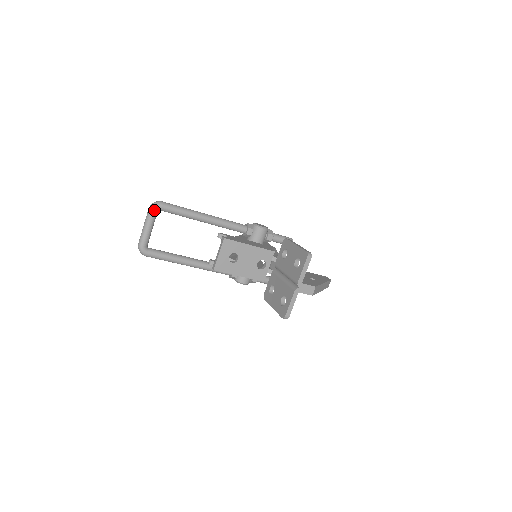
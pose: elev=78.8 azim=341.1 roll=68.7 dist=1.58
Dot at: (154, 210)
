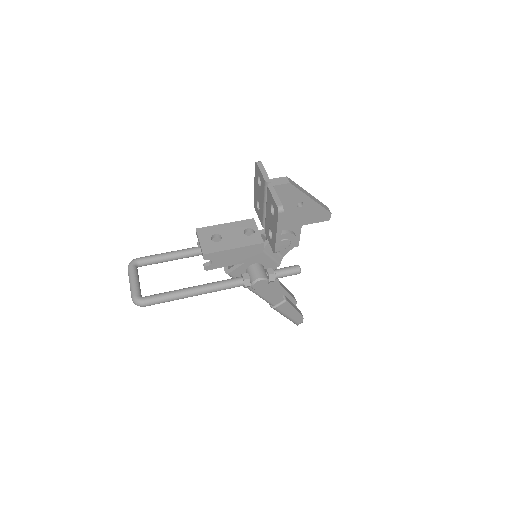
Dot at: (132, 265)
